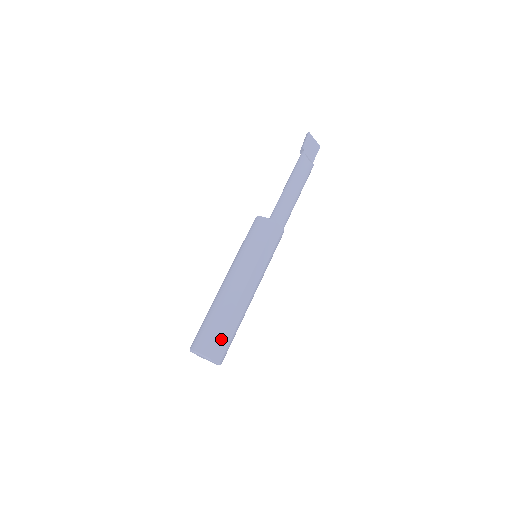
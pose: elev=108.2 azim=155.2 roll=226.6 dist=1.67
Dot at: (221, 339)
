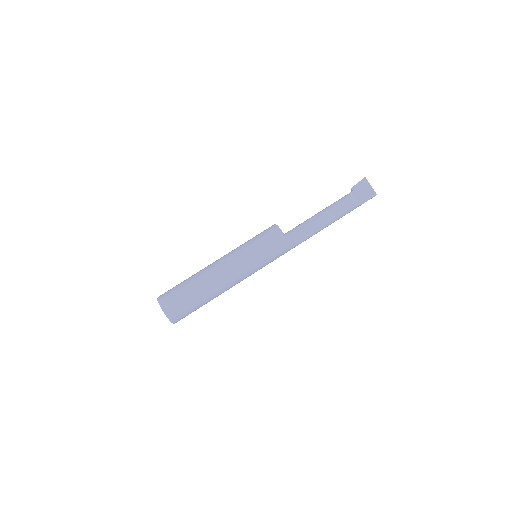
Dot at: (178, 295)
